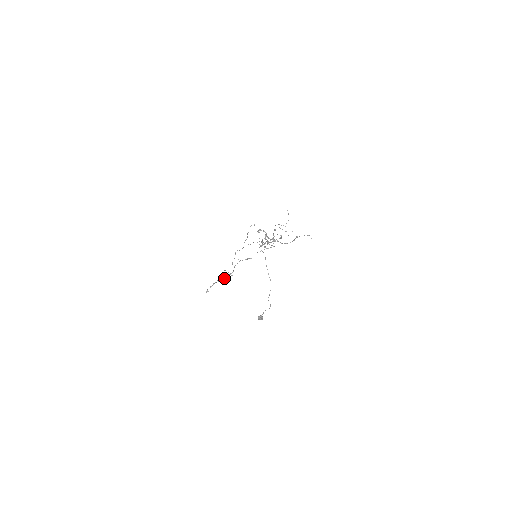
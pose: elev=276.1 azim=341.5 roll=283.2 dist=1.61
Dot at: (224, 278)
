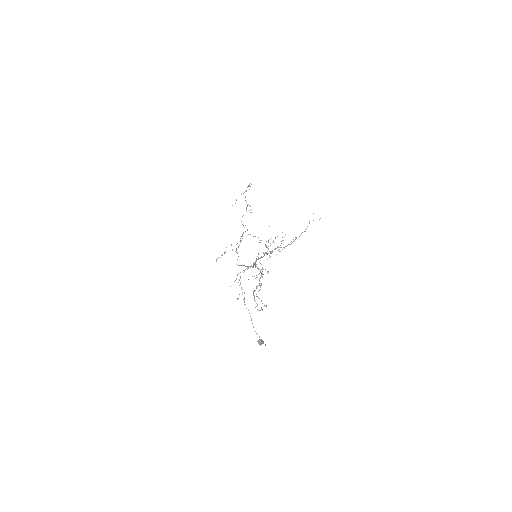
Dot at: (232, 250)
